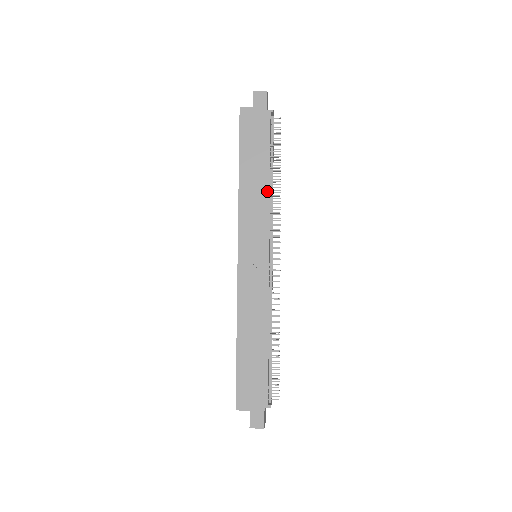
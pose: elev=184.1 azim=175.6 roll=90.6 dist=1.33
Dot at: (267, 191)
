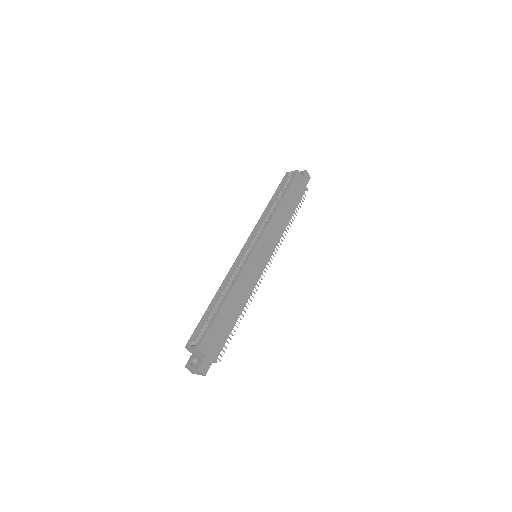
Dot at: (285, 226)
